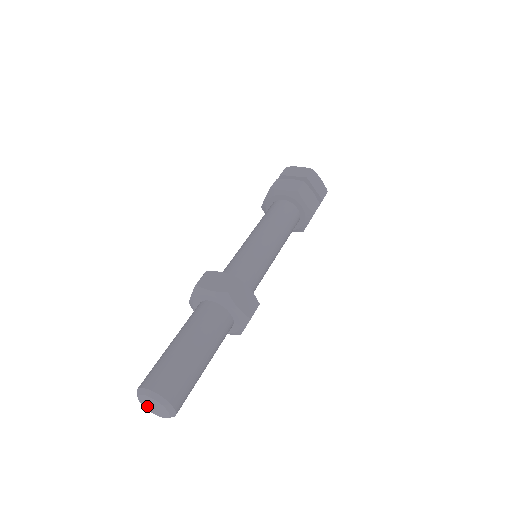
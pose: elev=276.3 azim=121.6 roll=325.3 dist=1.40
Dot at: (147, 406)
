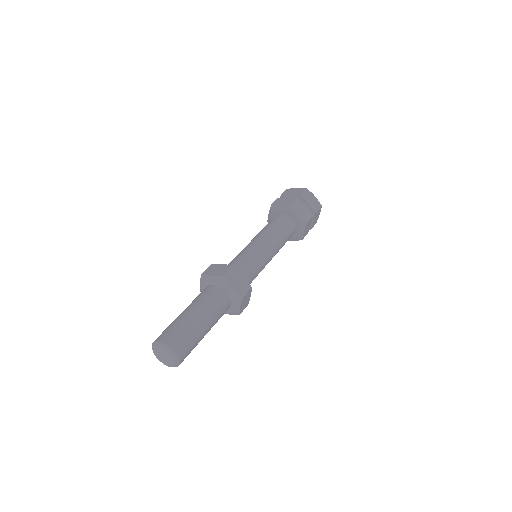
Dot at: (160, 358)
